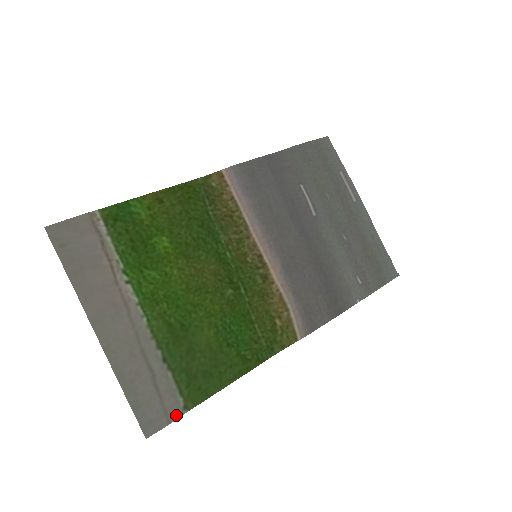
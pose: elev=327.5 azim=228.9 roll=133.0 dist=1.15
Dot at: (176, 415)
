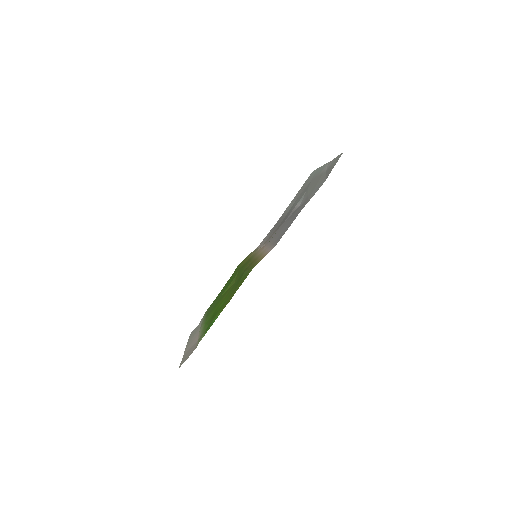
Dot at: (201, 320)
